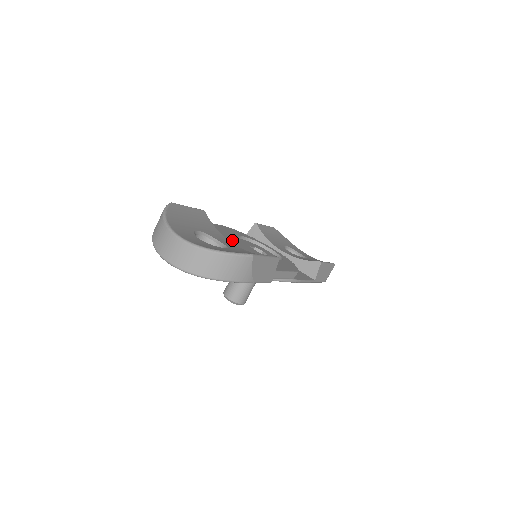
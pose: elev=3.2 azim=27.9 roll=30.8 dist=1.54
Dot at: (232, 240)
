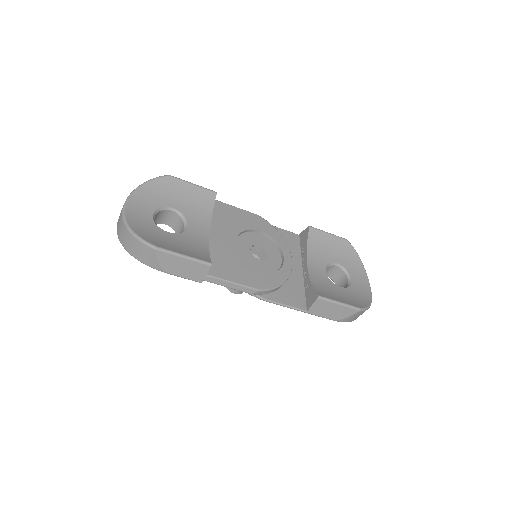
Dot at: (220, 230)
